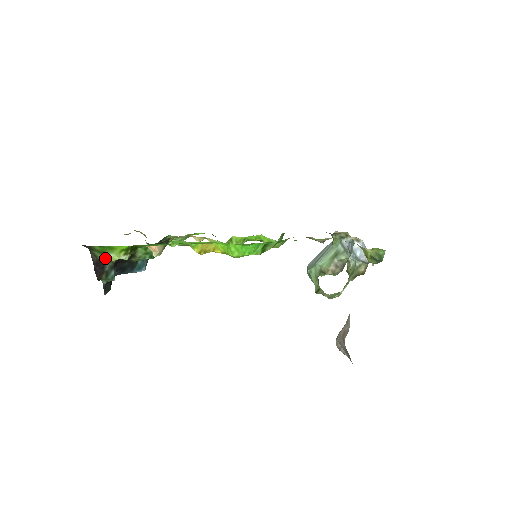
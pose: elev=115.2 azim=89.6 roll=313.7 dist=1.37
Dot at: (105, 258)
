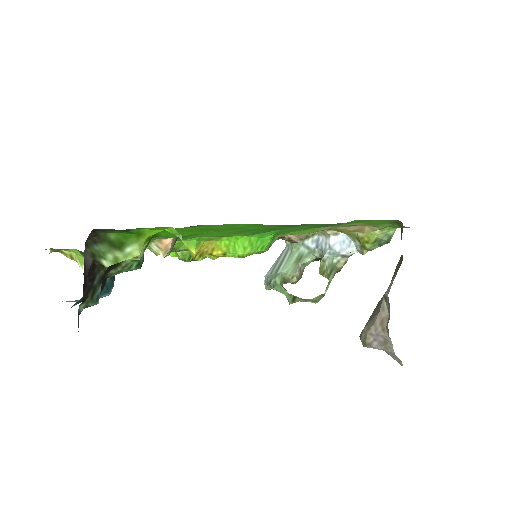
Dot at: (115, 256)
